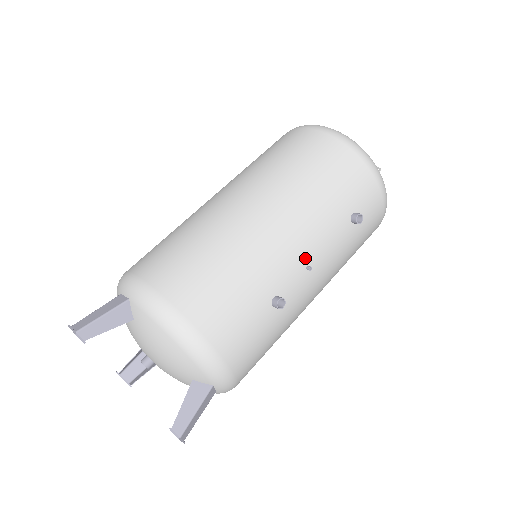
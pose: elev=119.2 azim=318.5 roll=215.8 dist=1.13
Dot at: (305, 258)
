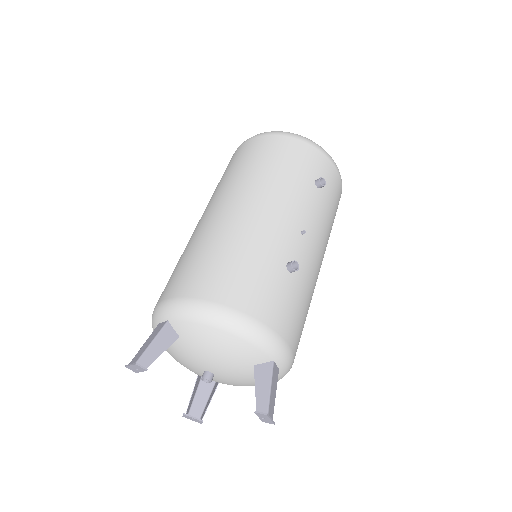
Dot at: (296, 226)
